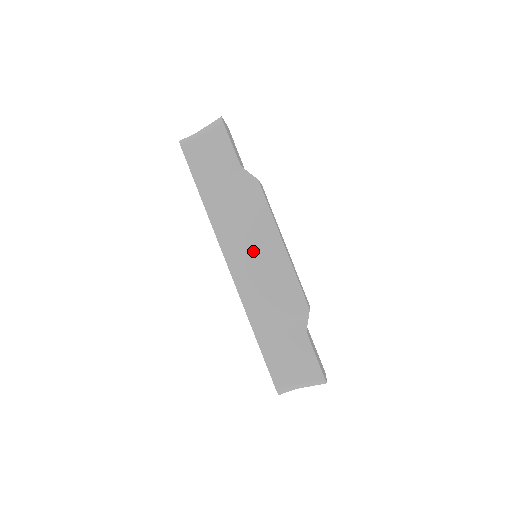
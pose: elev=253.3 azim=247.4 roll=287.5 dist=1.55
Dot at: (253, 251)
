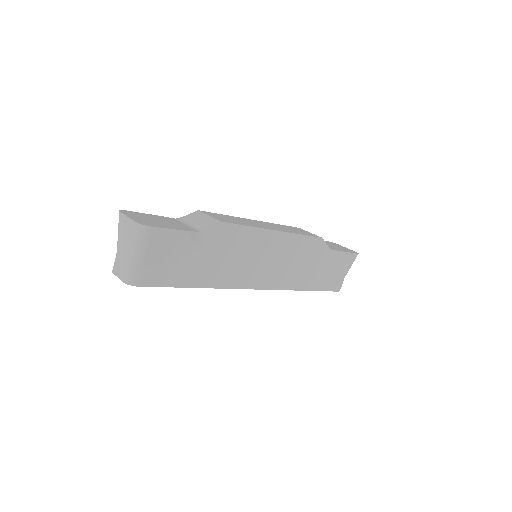
Dot at: (264, 261)
